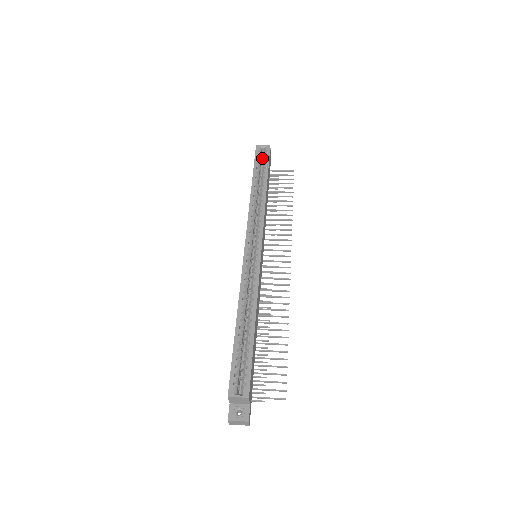
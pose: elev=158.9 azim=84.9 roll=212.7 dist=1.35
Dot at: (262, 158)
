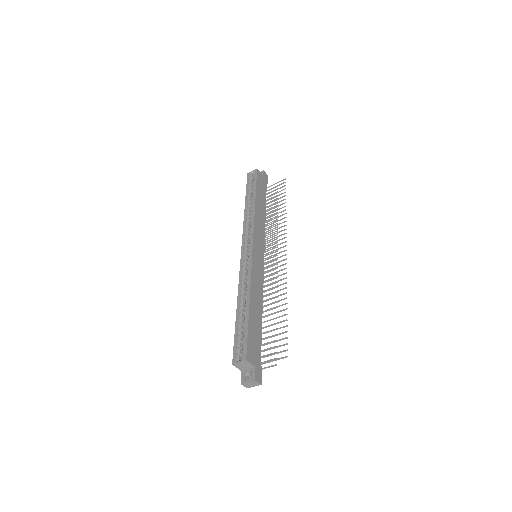
Dot at: occluded
